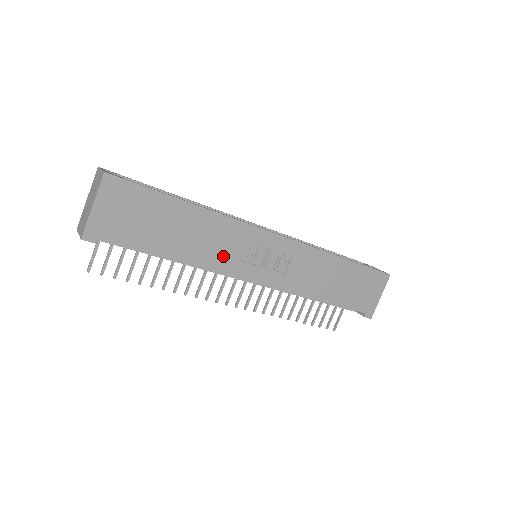
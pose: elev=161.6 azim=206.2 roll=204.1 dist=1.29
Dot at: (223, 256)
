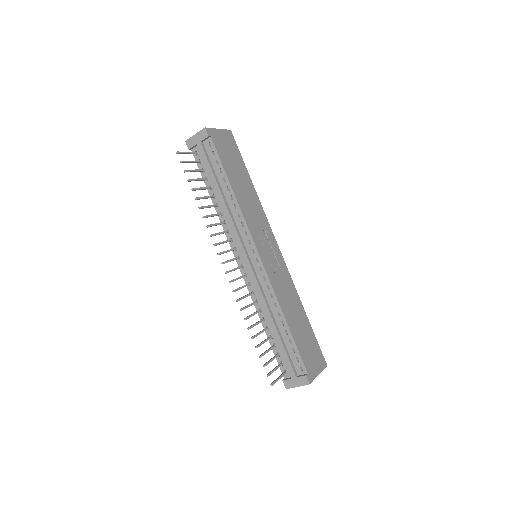
Dot at: (252, 219)
